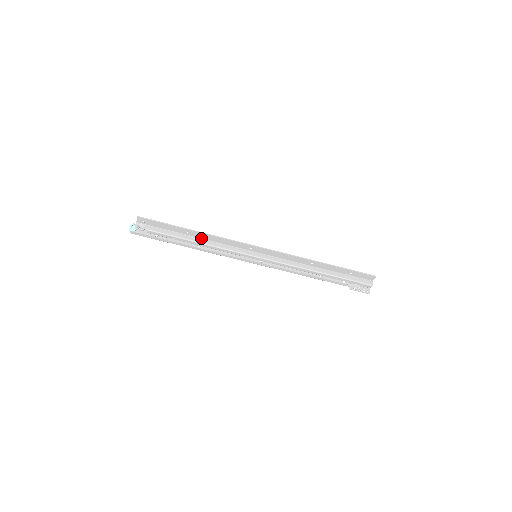
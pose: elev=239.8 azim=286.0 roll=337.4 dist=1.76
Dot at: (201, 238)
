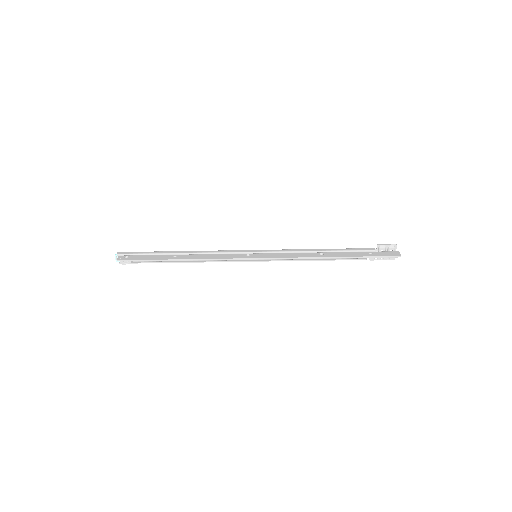
Dot at: (191, 255)
